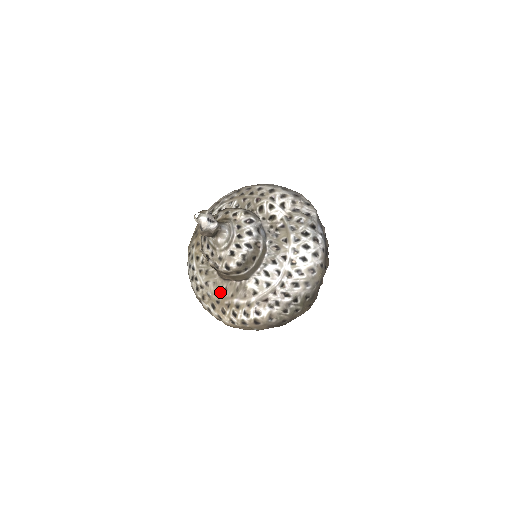
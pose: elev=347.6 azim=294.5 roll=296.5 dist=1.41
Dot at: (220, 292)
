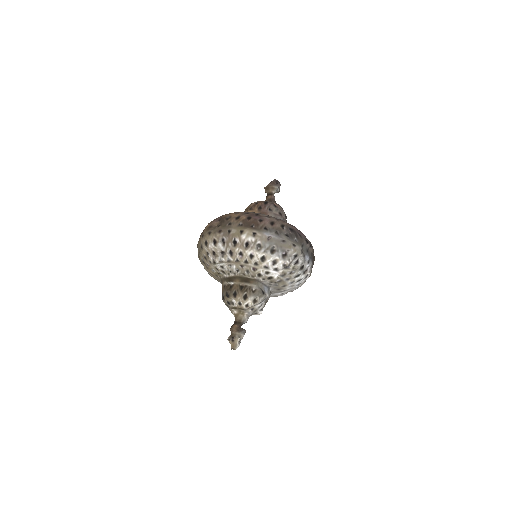
Dot at: occluded
